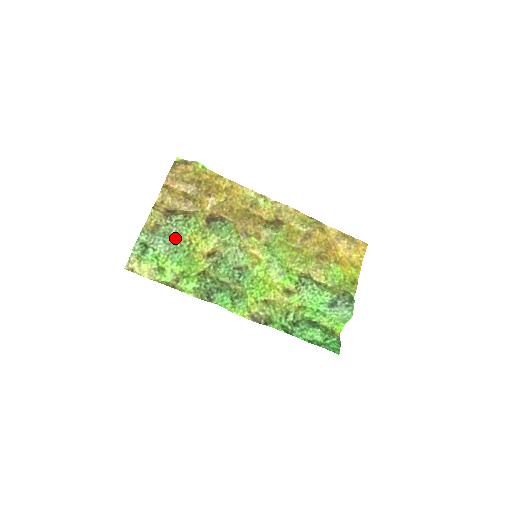
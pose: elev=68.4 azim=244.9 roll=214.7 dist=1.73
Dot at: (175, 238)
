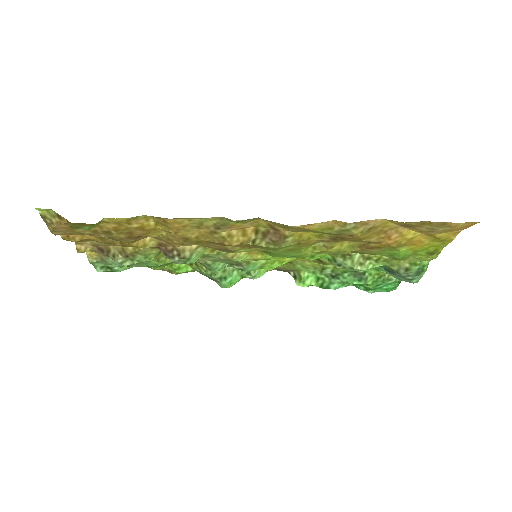
Dot at: occluded
